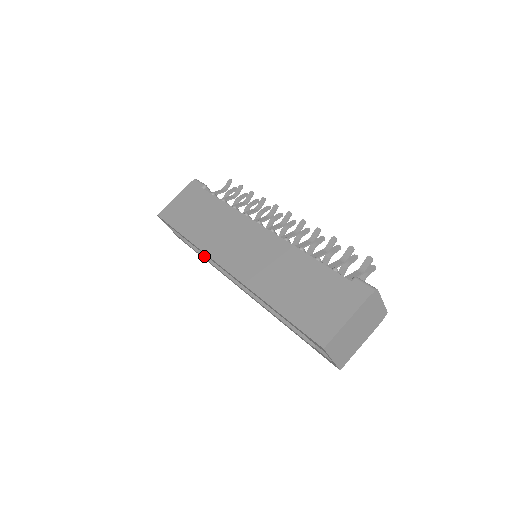
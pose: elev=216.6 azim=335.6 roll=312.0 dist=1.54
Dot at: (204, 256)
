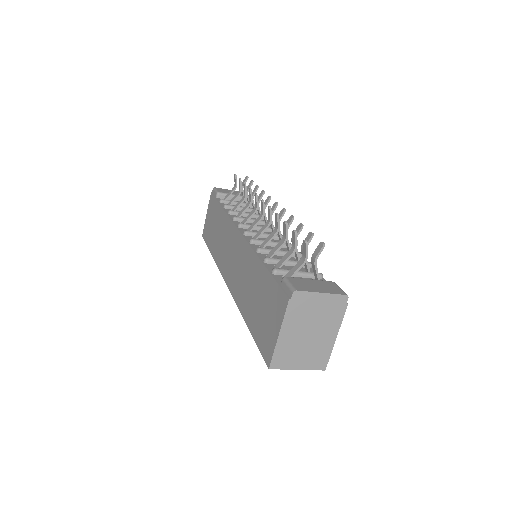
Dot at: occluded
